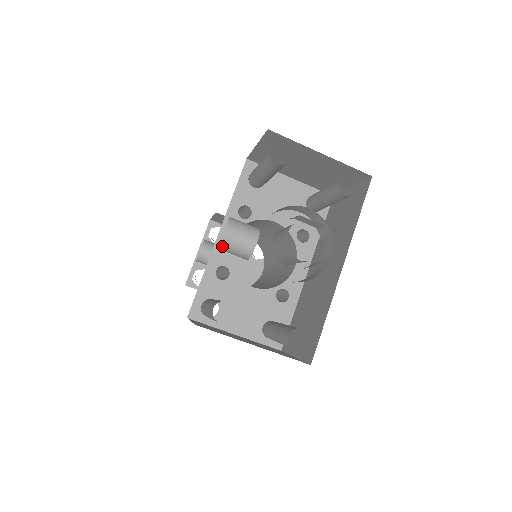
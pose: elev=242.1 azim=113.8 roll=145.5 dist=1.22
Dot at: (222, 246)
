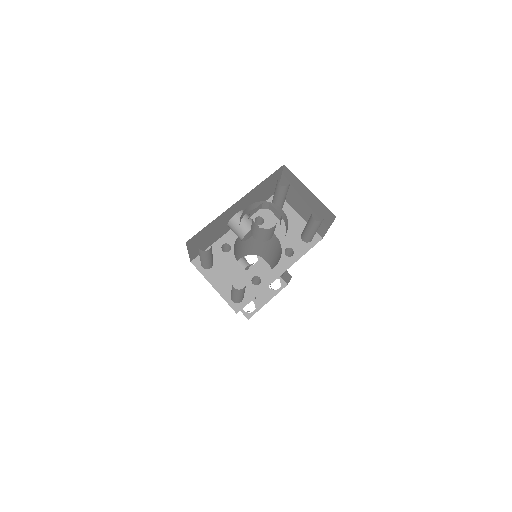
Dot at: (230, 223)
